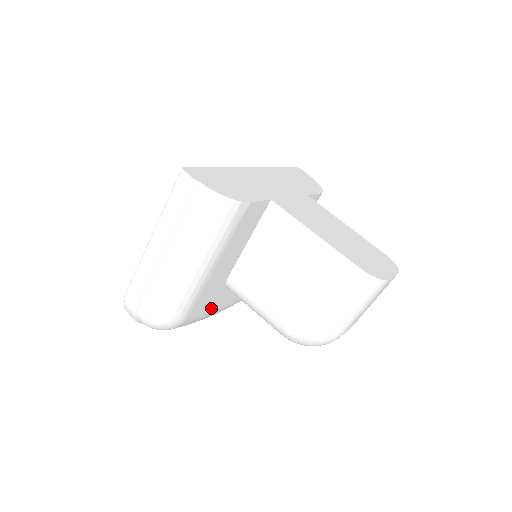
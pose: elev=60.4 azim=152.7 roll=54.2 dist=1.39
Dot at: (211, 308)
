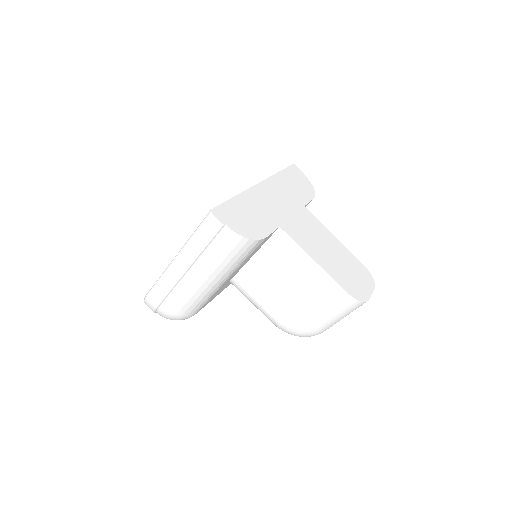
Dot at: occluded
